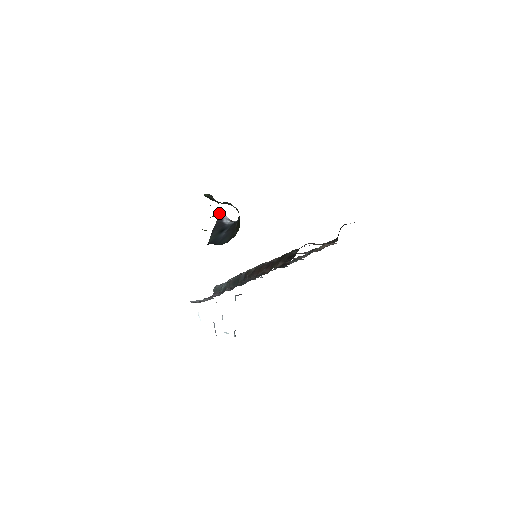
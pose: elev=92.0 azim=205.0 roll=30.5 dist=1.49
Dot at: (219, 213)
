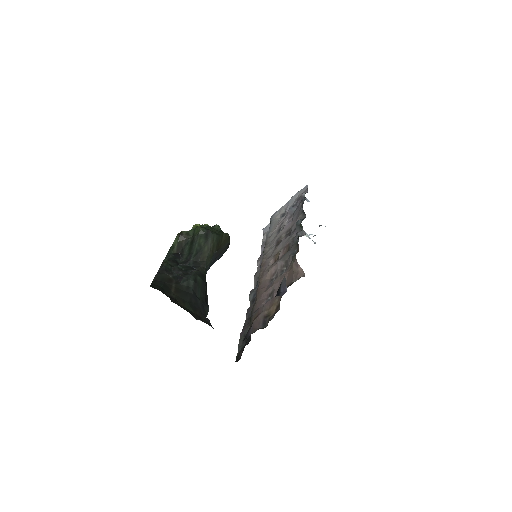
Dot at: occluded
